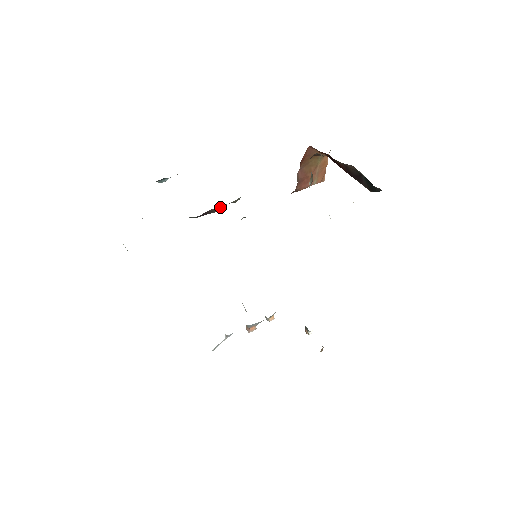
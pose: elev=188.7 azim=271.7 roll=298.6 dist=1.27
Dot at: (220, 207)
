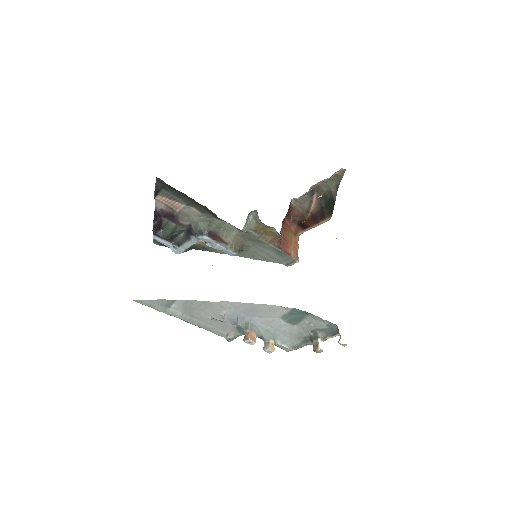
Dot at: (225, 238)
